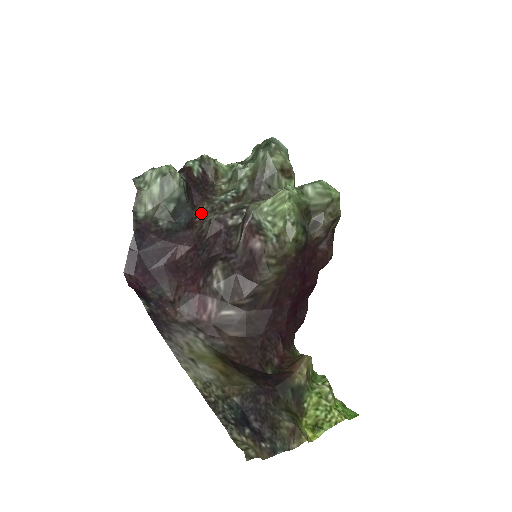
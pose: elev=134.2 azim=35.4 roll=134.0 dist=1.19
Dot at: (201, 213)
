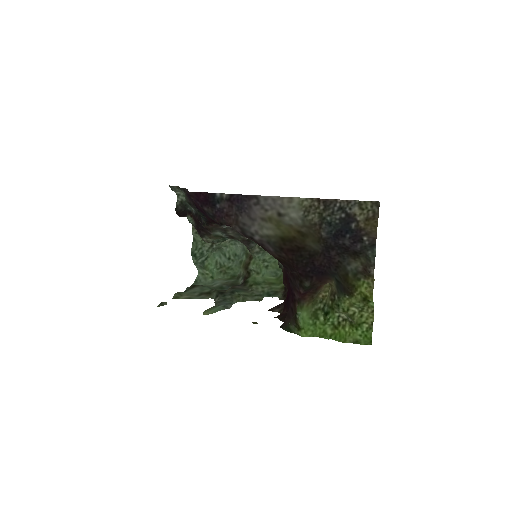
Dot at: (211, 227)
